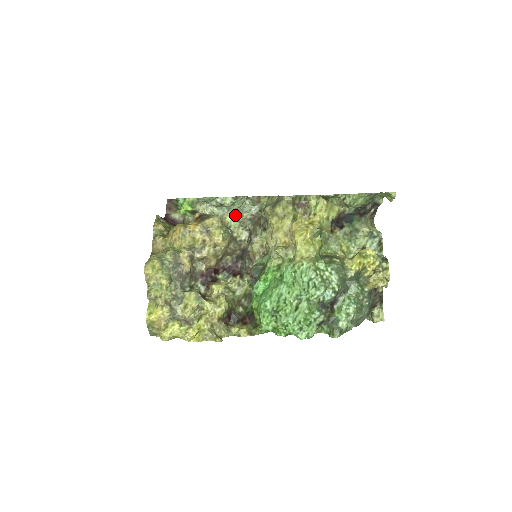
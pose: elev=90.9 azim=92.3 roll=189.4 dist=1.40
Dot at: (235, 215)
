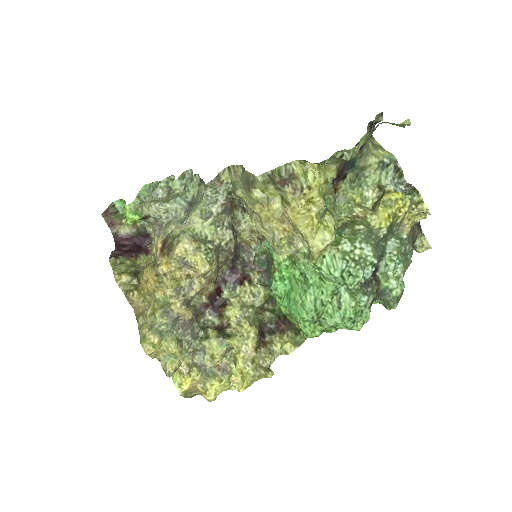
Dot at: (203, 219)
